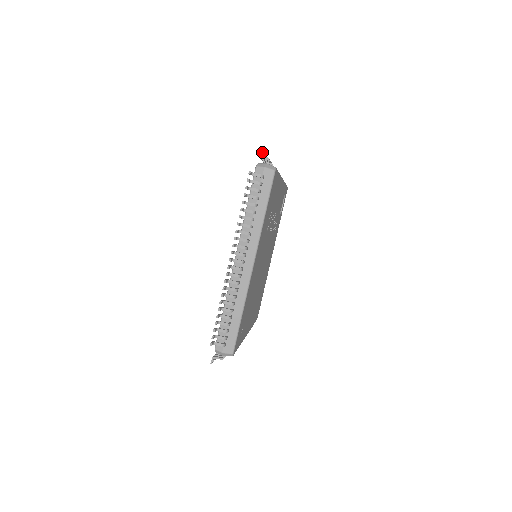
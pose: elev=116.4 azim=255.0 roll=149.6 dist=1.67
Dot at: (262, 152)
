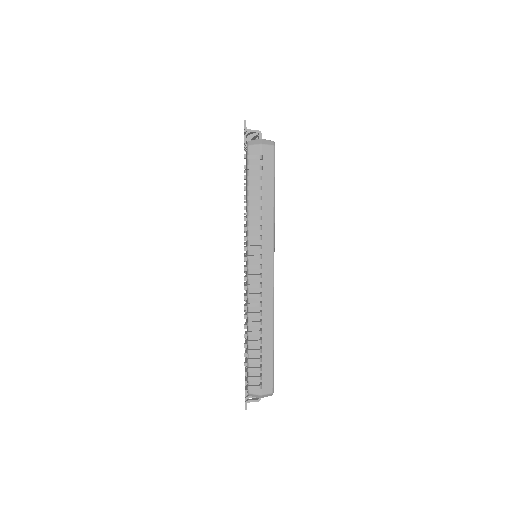
Dot at: occluded
